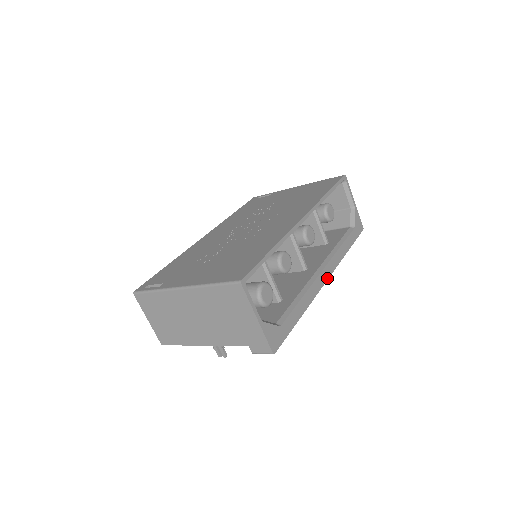
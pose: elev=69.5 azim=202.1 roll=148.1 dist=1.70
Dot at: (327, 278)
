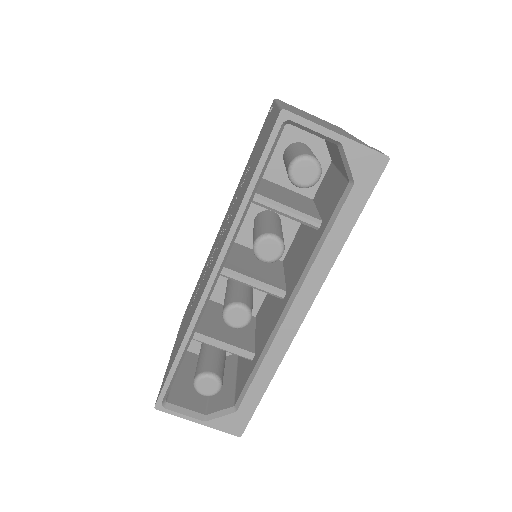
Dot at: (304, 314)
